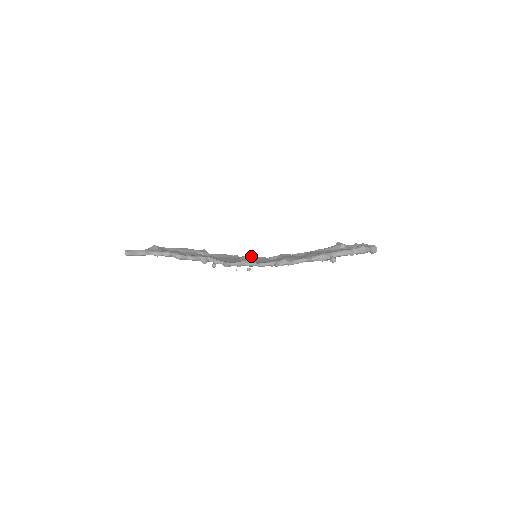
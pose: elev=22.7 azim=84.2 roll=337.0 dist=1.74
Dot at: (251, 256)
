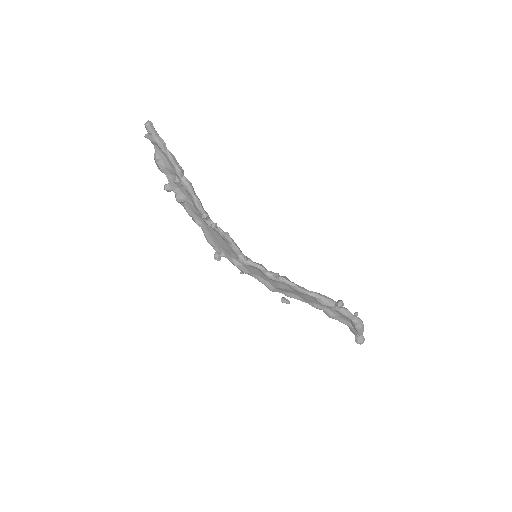
Dot at: occluded
